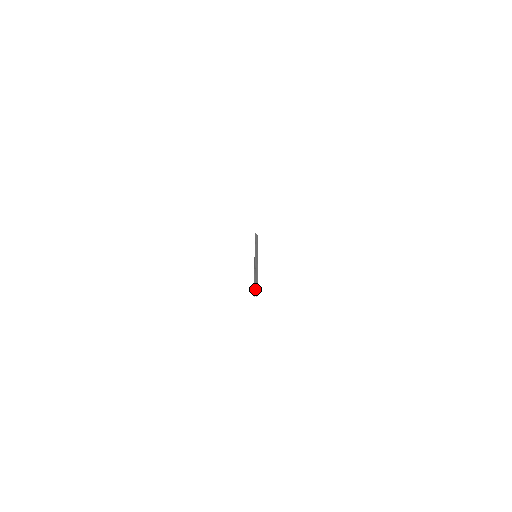
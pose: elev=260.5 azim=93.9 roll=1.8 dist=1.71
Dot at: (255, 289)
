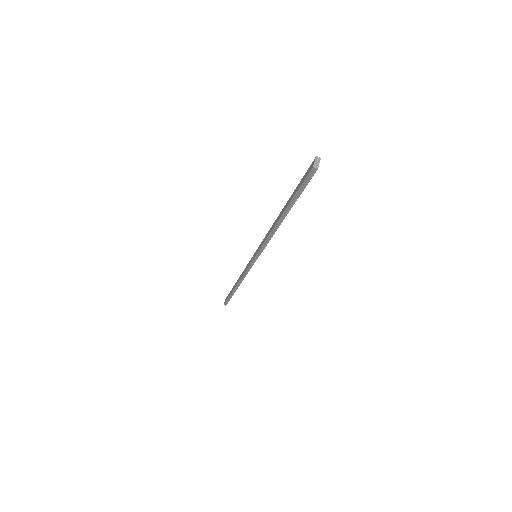
Dot at: (317, 159)
